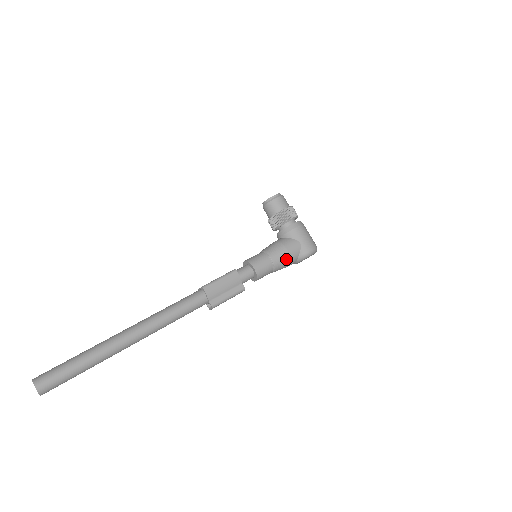
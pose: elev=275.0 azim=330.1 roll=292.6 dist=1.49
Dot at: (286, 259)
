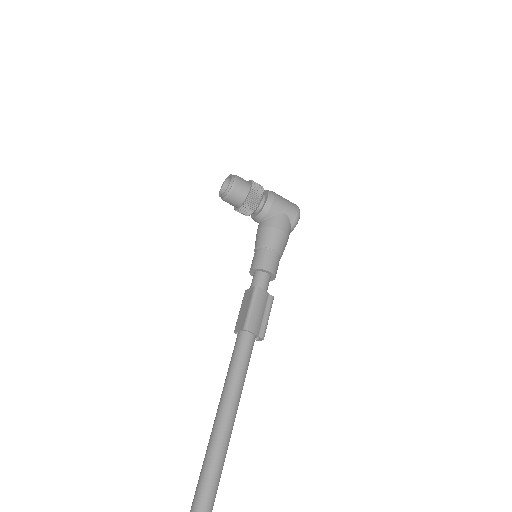
Dot at: (285, 239)
